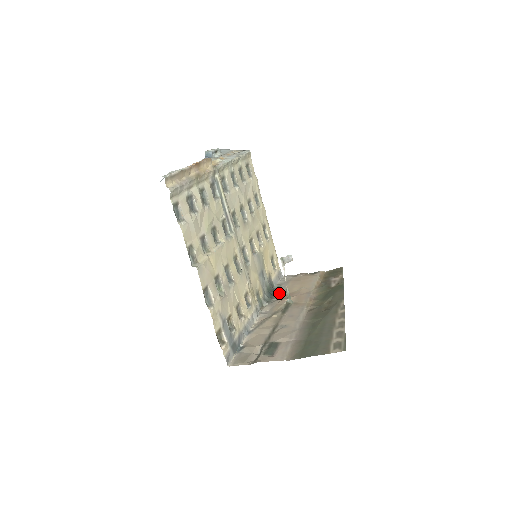
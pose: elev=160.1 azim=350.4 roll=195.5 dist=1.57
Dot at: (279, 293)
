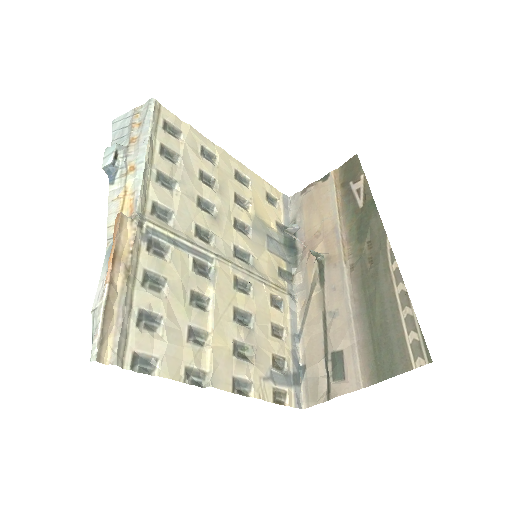
Dot at: (300, 239)
